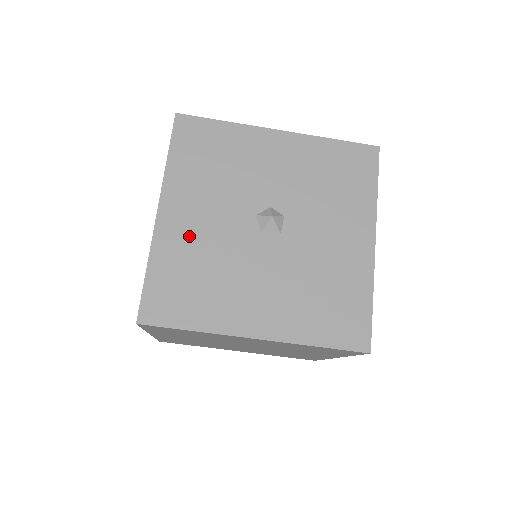
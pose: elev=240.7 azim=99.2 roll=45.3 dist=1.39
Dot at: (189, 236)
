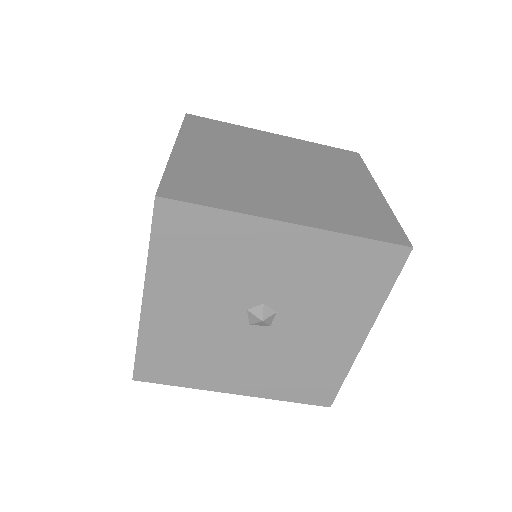
Dot at: (176, 324)
